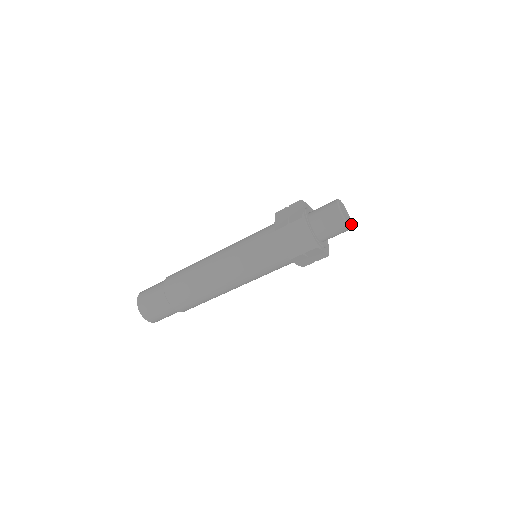
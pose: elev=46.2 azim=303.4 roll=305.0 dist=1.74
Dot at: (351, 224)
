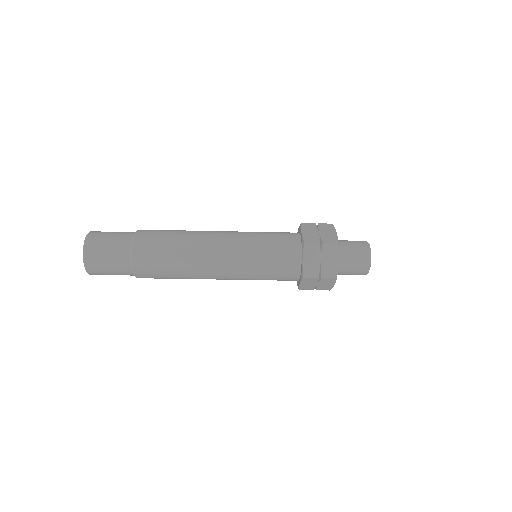
Dot at: occluded
